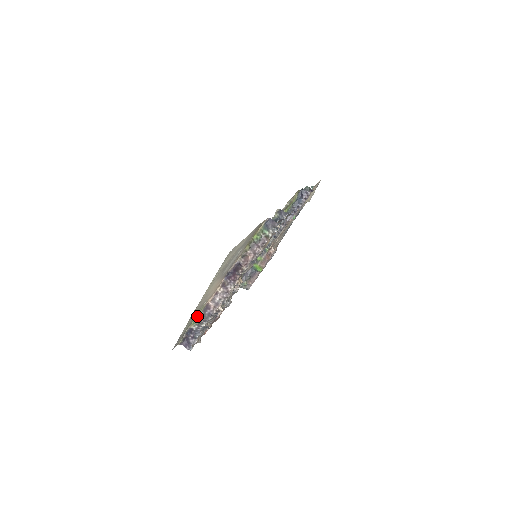
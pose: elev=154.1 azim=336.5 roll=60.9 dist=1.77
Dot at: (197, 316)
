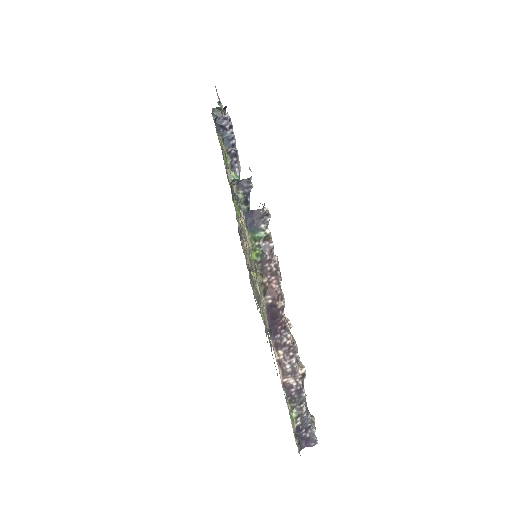
Dot at: occluded
